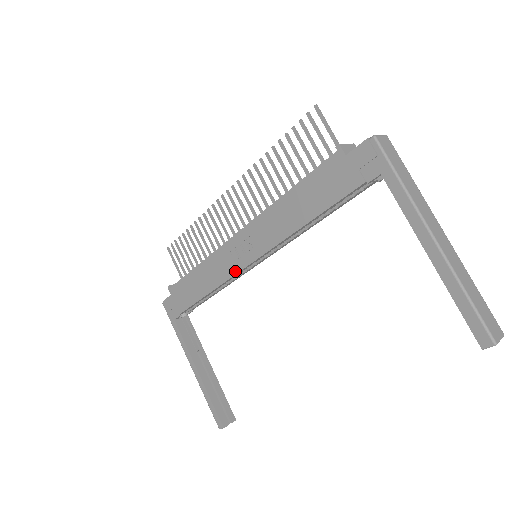
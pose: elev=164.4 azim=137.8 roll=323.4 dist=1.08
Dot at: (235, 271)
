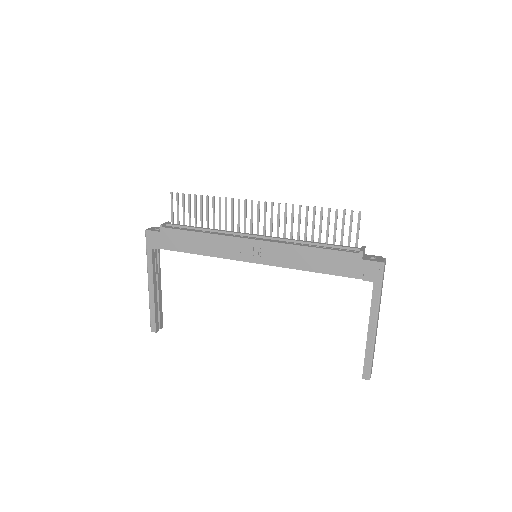
Dot at: (237, 258)
